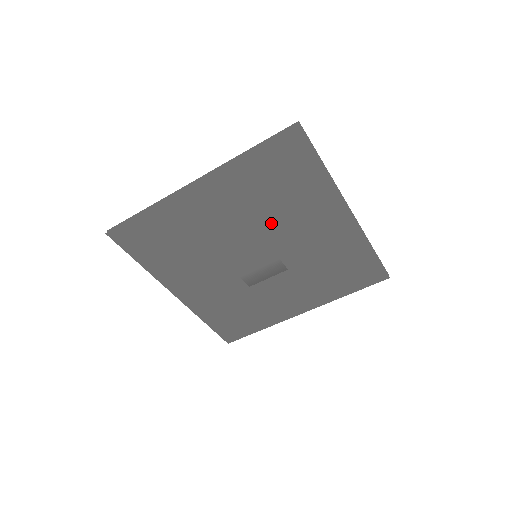
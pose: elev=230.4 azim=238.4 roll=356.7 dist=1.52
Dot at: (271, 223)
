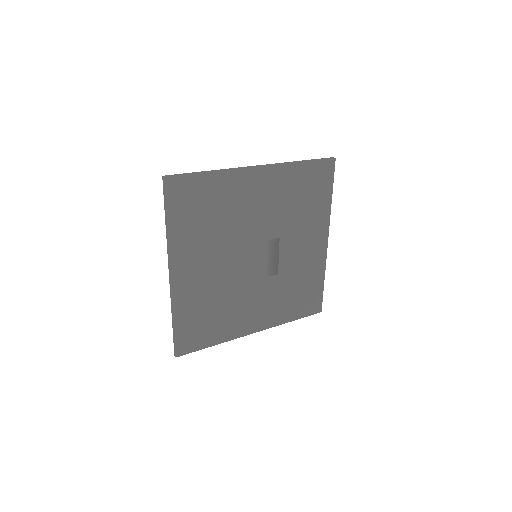
Dot at: (234, 232)
